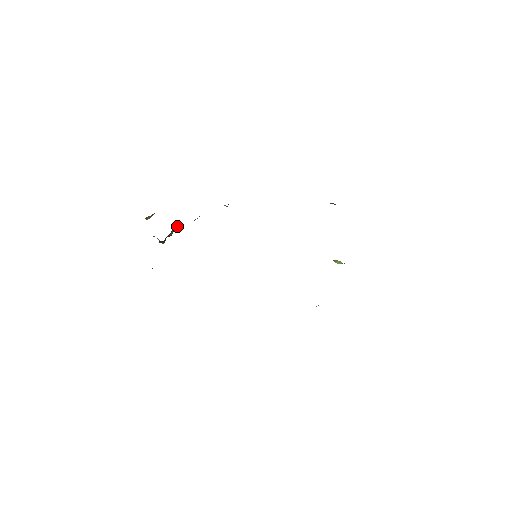
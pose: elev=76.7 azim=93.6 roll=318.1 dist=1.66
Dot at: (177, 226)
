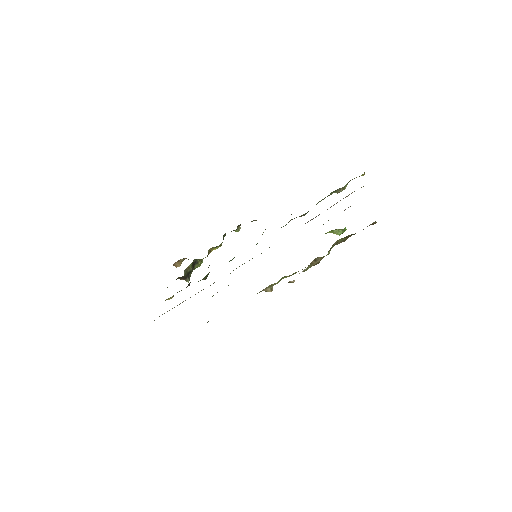
Dot at: (196, 261)
